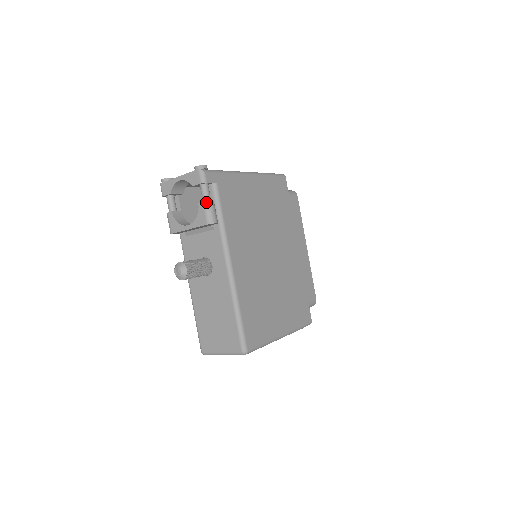
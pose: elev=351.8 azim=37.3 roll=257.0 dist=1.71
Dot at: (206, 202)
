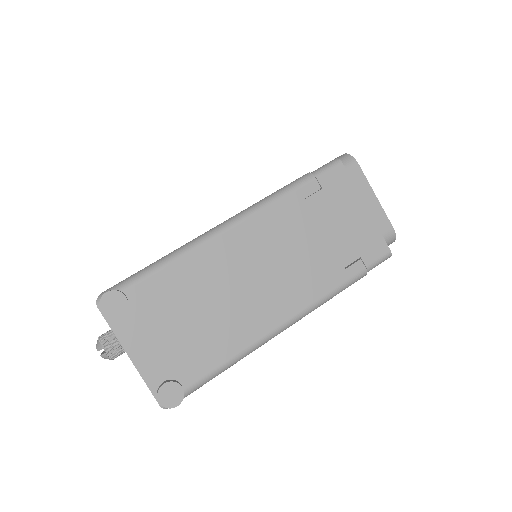
Dot at: occluded
